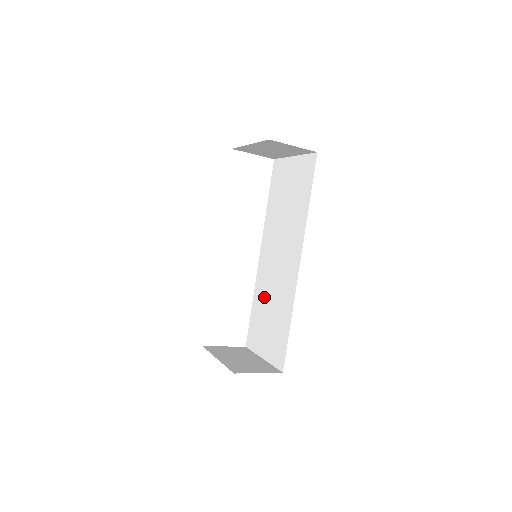
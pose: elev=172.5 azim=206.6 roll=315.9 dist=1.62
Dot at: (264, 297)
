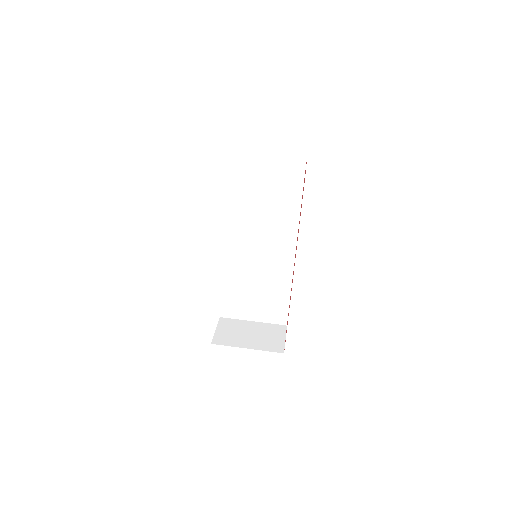
Dot at: (242, 277)
